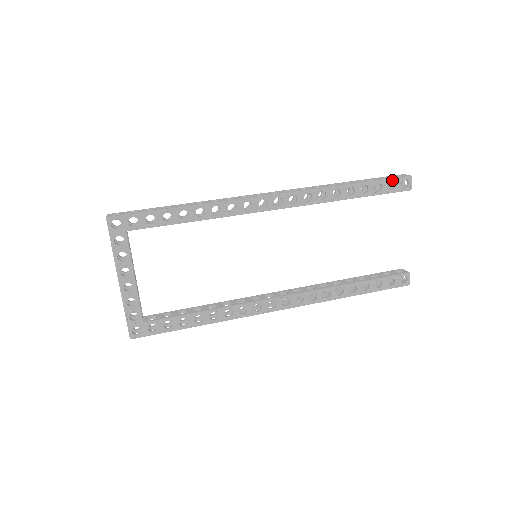
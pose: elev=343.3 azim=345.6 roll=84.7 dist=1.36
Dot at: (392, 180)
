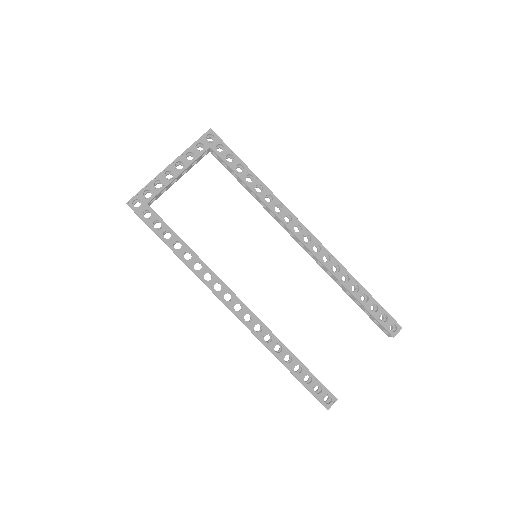
Dot at: (388, 314)
